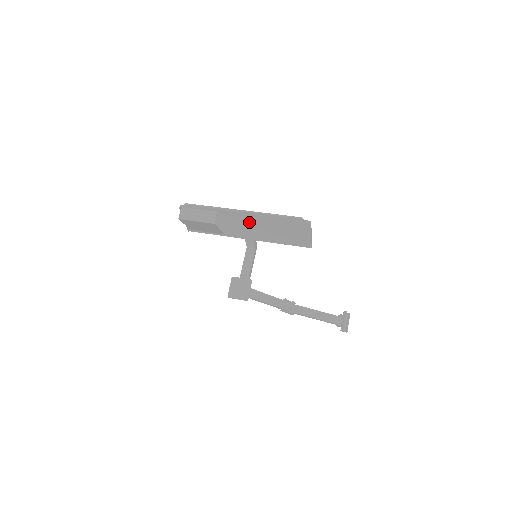
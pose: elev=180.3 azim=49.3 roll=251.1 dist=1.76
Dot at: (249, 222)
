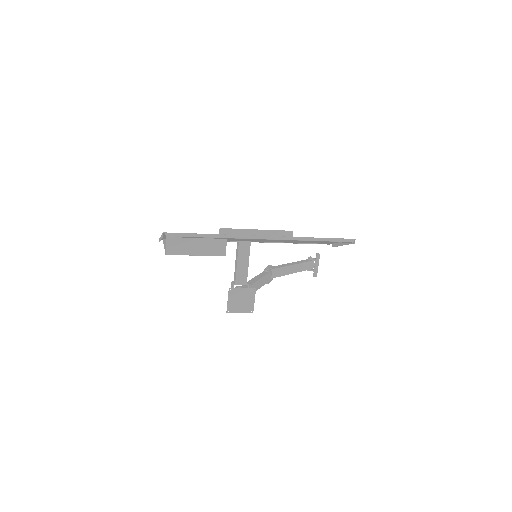
Dot at: occluded
